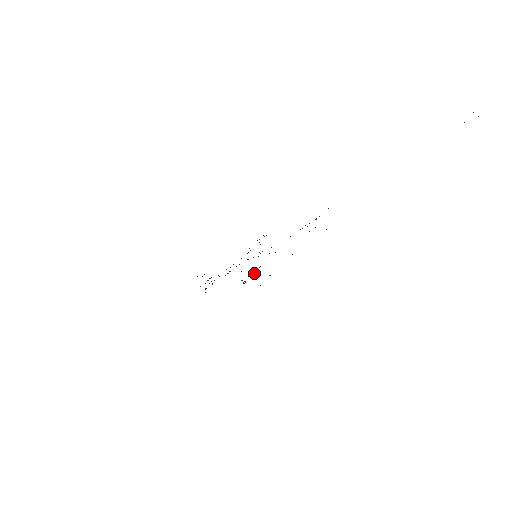
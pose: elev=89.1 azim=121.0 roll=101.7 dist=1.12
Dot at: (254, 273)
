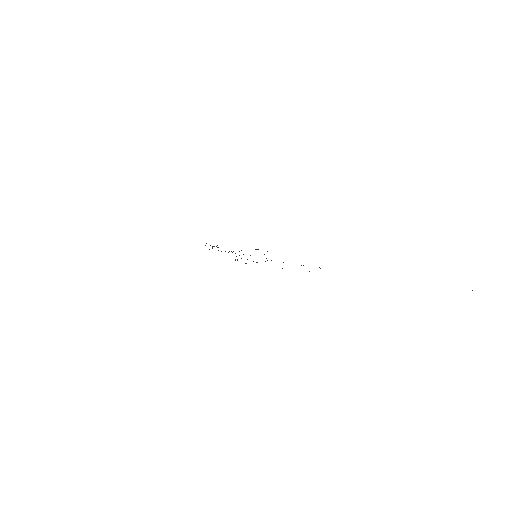
Dot at: occluded
